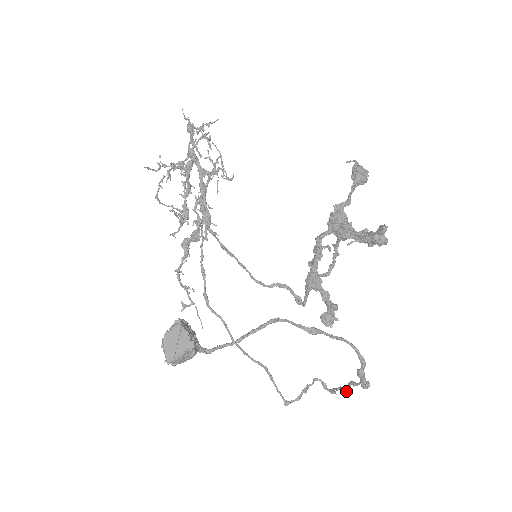
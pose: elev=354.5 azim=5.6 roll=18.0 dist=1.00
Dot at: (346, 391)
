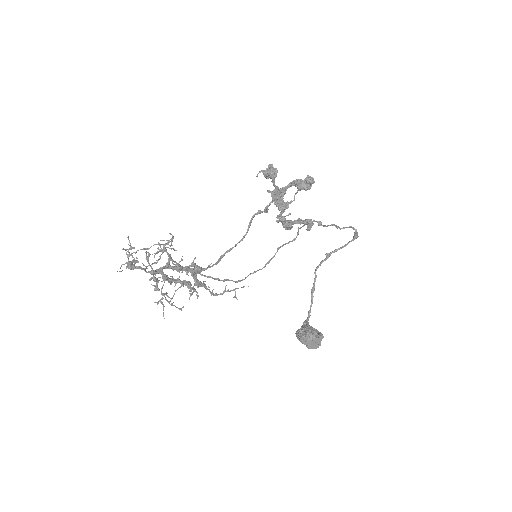
Dot at: (333, 225)
